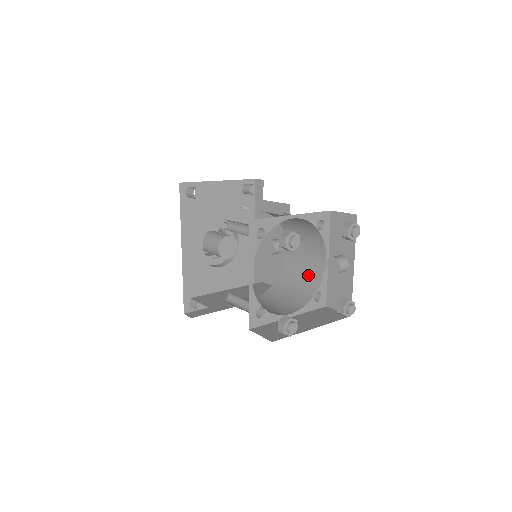
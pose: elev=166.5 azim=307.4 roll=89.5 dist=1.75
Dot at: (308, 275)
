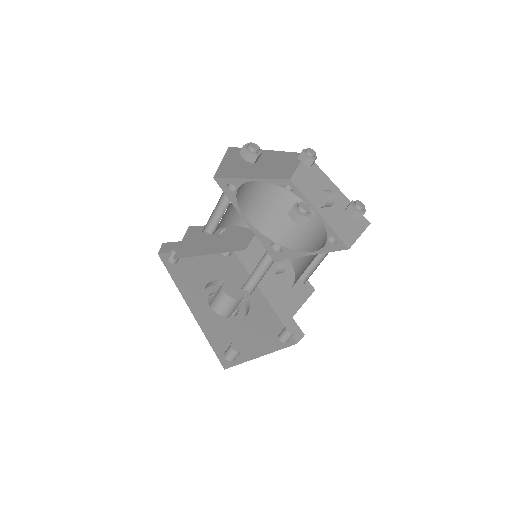
Dot at: (313, 242)
